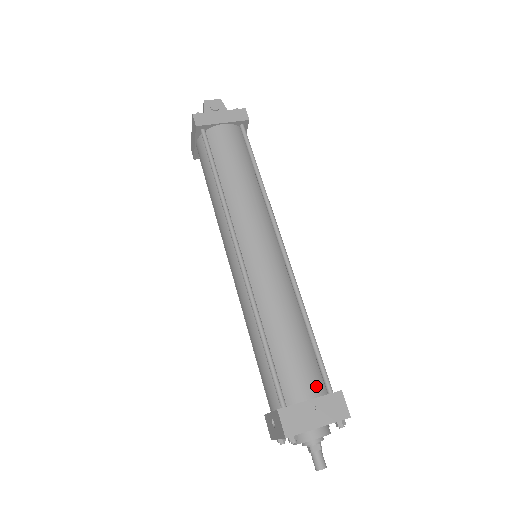
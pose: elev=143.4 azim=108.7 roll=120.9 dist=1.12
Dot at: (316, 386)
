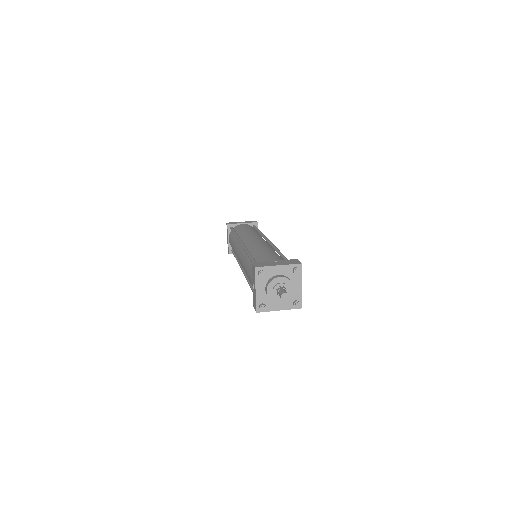
Dot at: occluded
